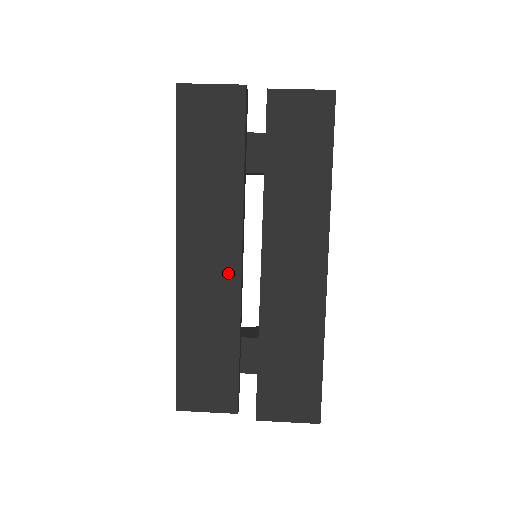
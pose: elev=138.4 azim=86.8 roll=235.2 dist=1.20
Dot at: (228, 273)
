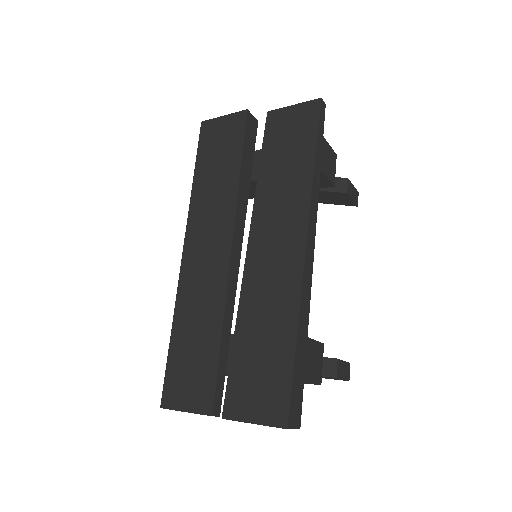
Dot at: (219, 263)
